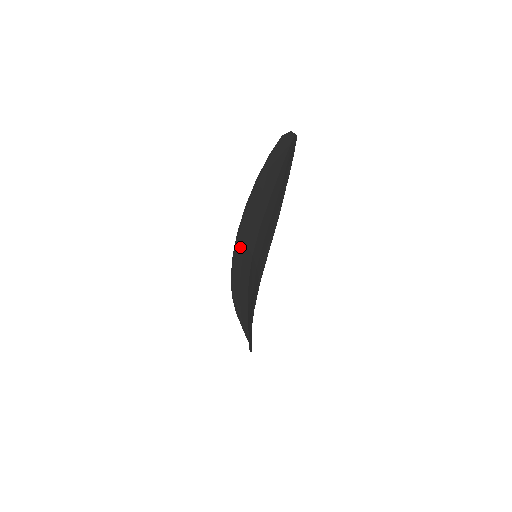
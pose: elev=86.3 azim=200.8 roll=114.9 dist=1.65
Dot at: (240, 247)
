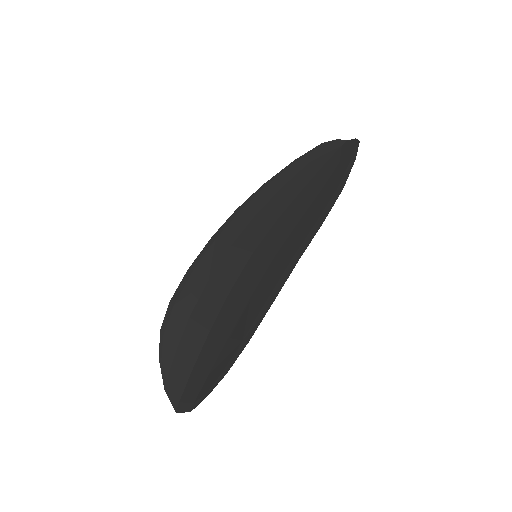
Dot at: (216, 252)
